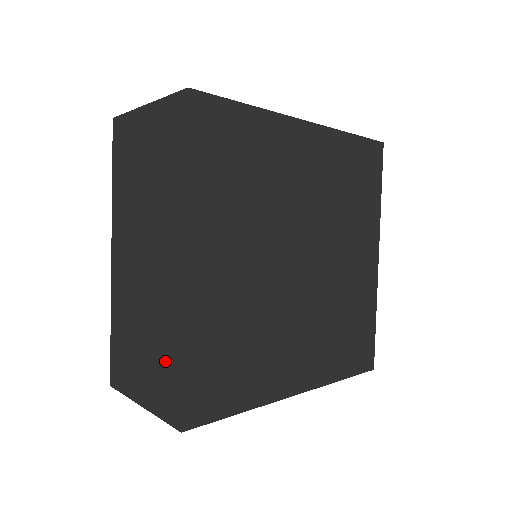
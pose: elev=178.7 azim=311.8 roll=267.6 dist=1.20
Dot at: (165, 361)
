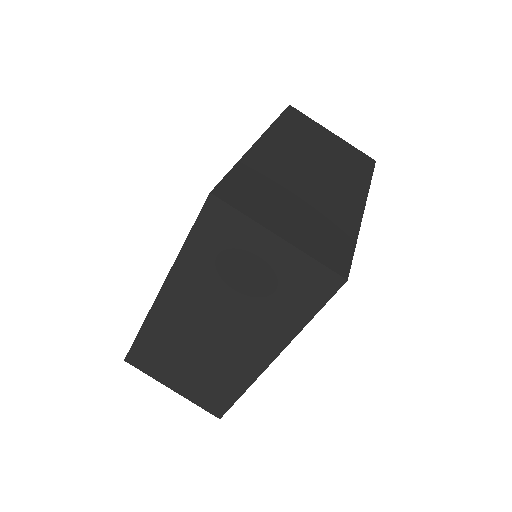
Dot at: (218, 388)
